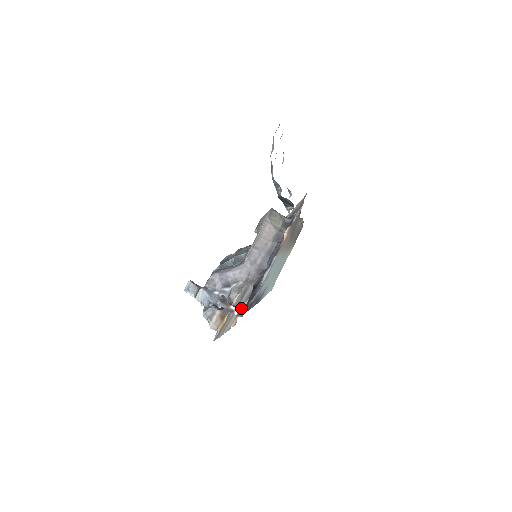
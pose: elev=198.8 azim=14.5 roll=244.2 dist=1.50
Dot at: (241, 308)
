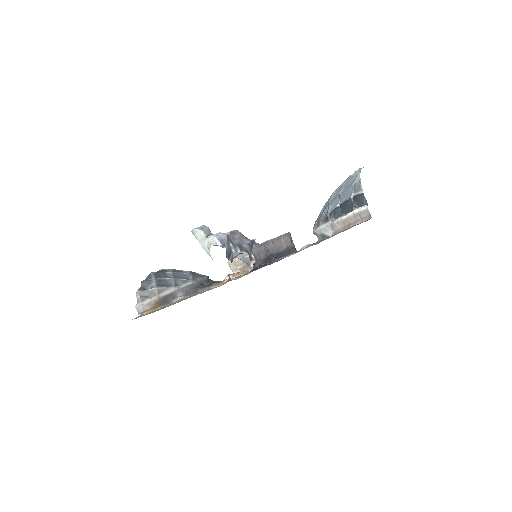
Dot at: (271, 254)
